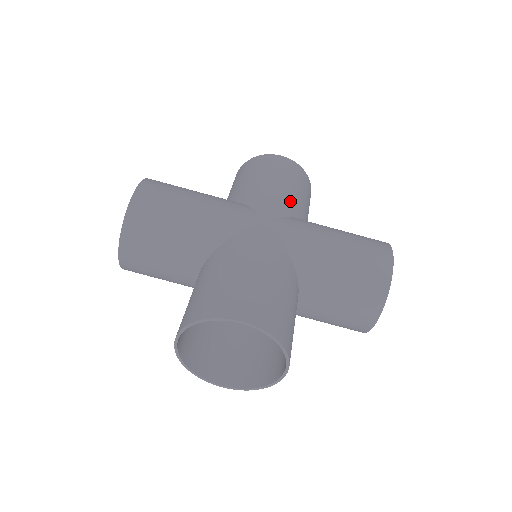
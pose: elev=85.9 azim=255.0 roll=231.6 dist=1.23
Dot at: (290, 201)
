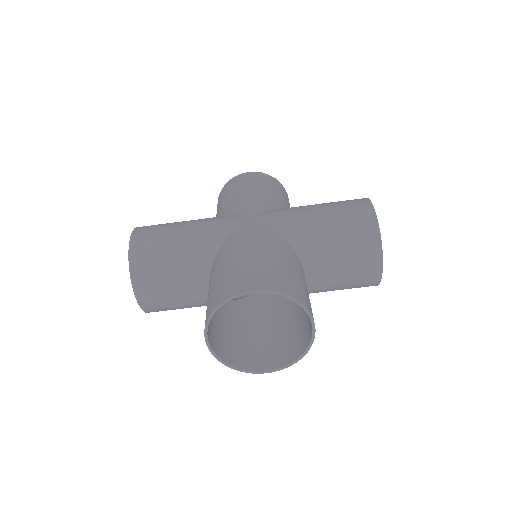
Dot at: (267, 199)
